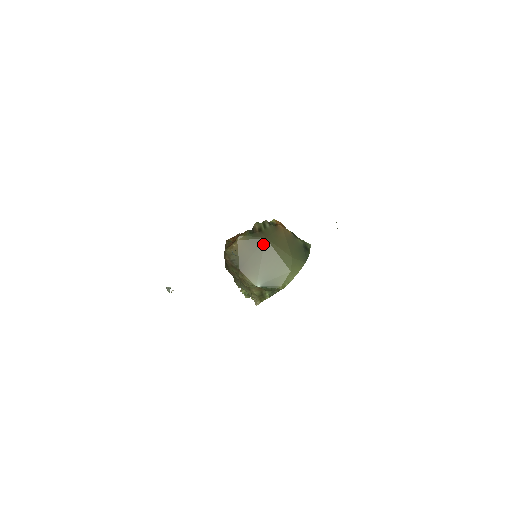
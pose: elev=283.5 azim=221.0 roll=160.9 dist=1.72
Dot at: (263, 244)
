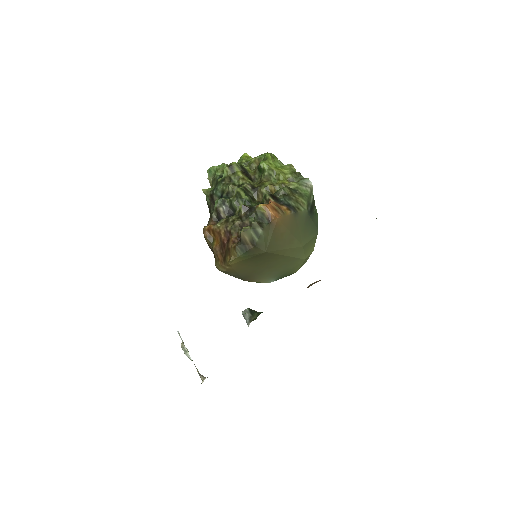
Dot at: (264, 257)
